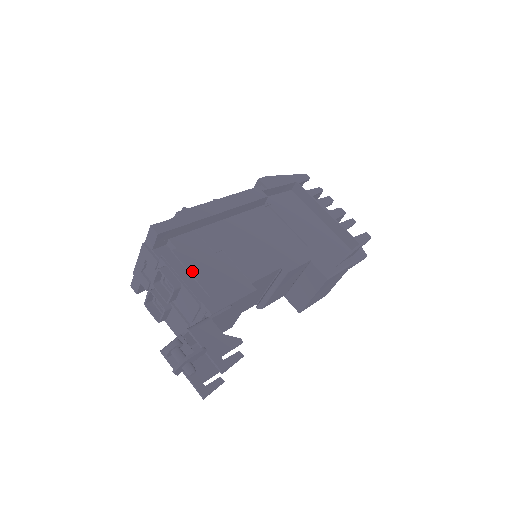
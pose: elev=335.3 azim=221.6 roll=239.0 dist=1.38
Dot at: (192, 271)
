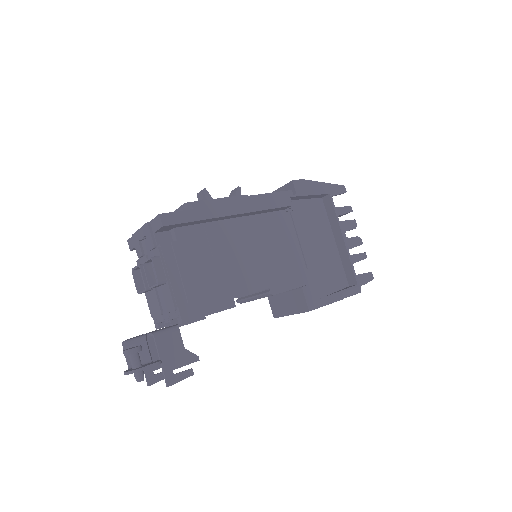
Dot at: (182, 271)
